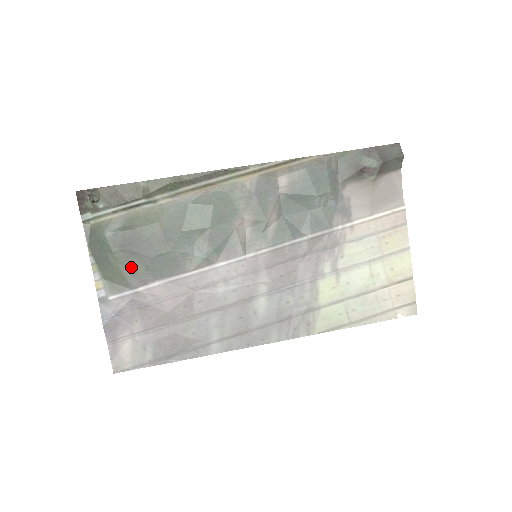
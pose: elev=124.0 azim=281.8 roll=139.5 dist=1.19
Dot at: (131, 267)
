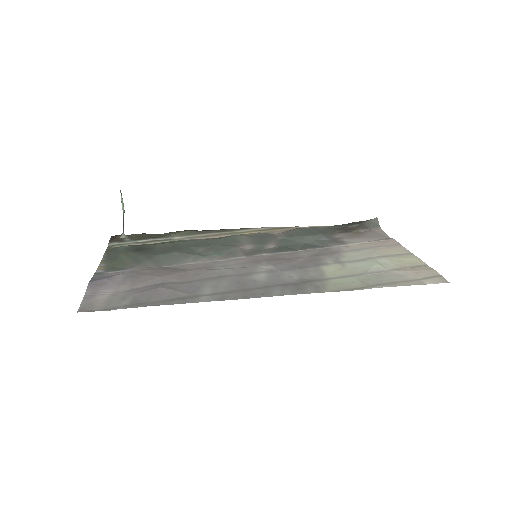
Dot at: (136, 259)
